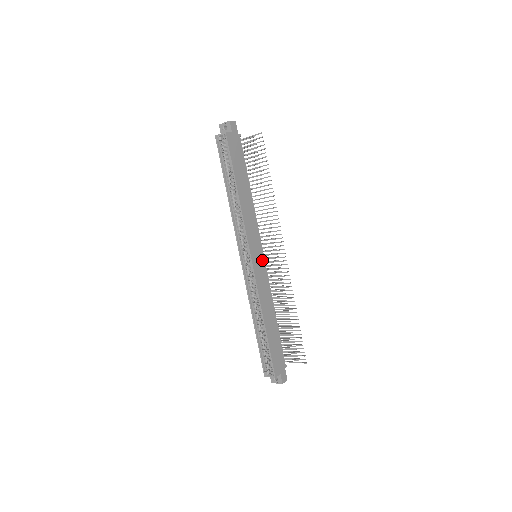
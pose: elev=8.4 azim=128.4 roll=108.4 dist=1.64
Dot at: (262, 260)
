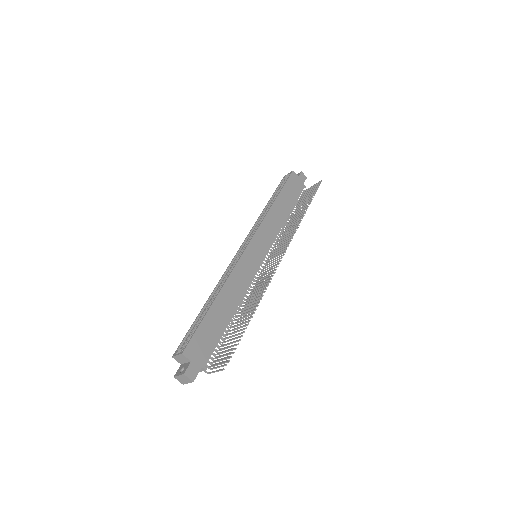
Dot at: (259, 260)
